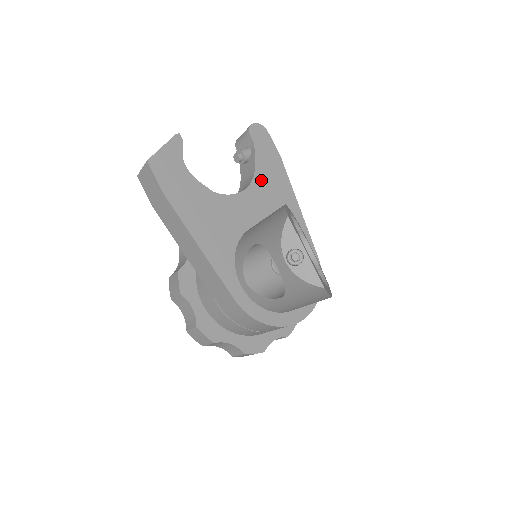
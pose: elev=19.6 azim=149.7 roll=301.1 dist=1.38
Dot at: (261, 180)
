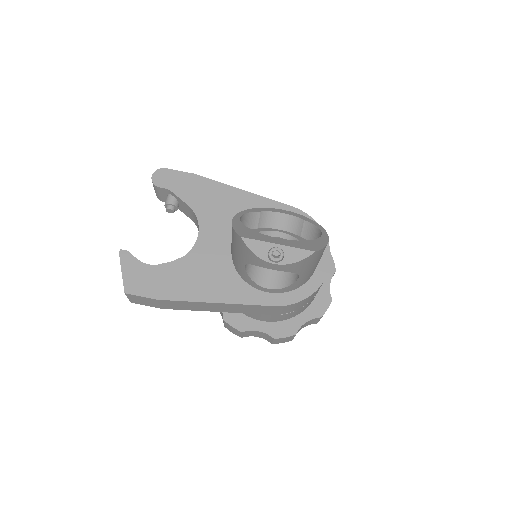
Dot at: (201, 207)
